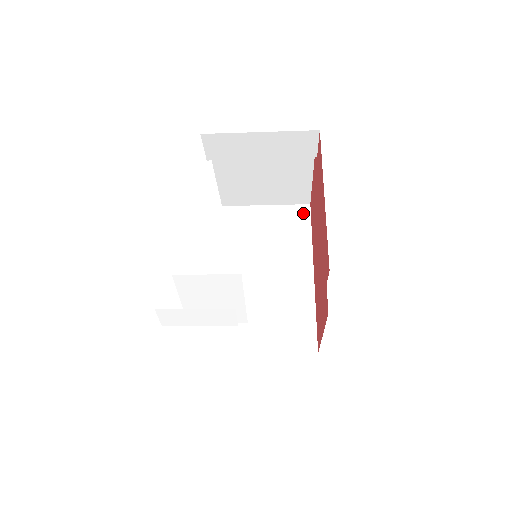
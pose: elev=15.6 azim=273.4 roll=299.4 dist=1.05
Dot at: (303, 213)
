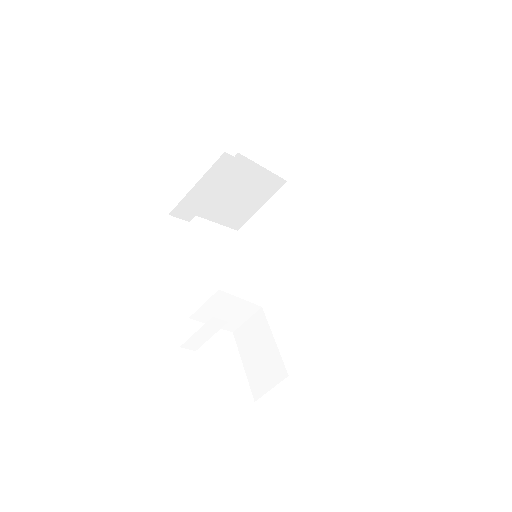
Dot at: (286, 191)
